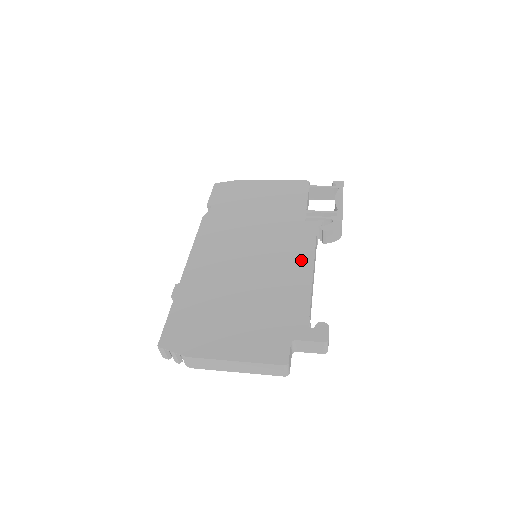
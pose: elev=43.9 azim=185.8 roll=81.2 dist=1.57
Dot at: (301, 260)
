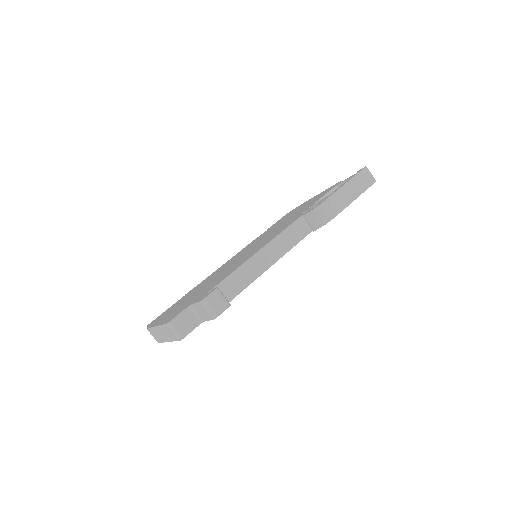
Dot at: (263, 245)
